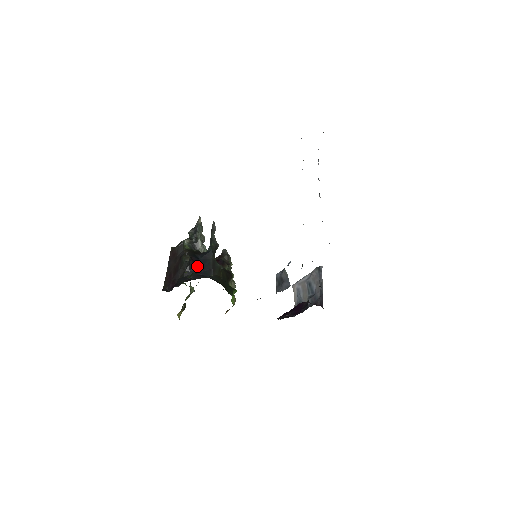
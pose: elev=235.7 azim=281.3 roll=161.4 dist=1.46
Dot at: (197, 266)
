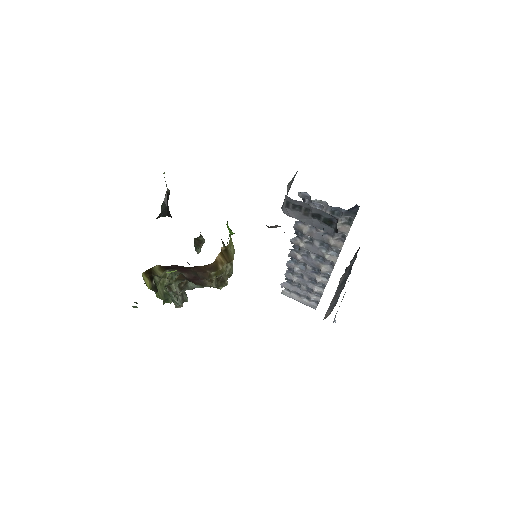
Dot at: occluded
